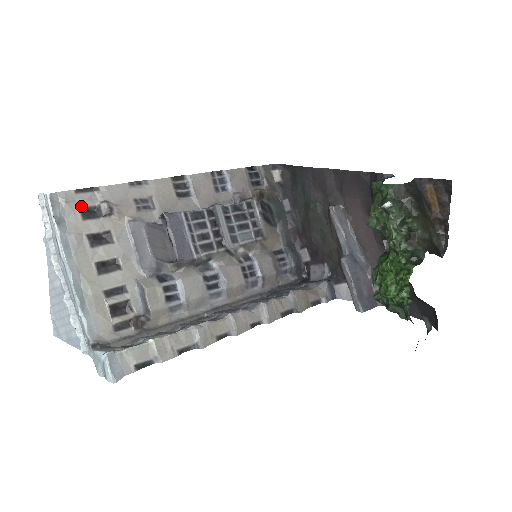
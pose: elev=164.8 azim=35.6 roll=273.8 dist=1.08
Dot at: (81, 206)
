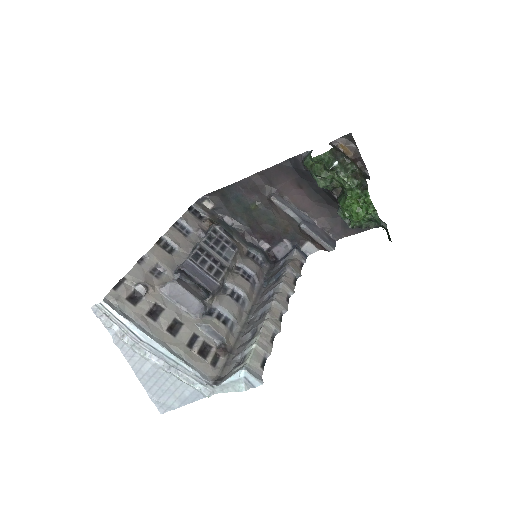
Dot at: (126, 297)
